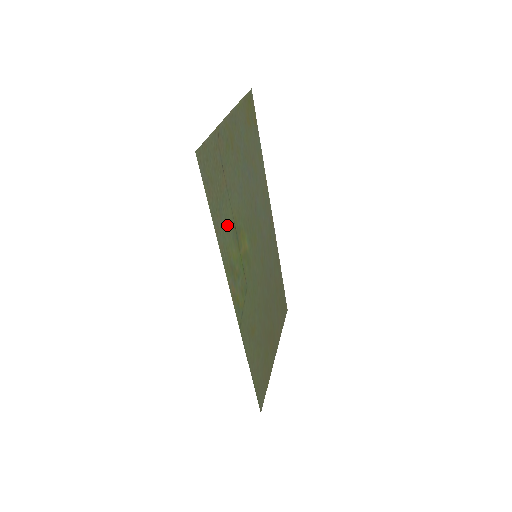
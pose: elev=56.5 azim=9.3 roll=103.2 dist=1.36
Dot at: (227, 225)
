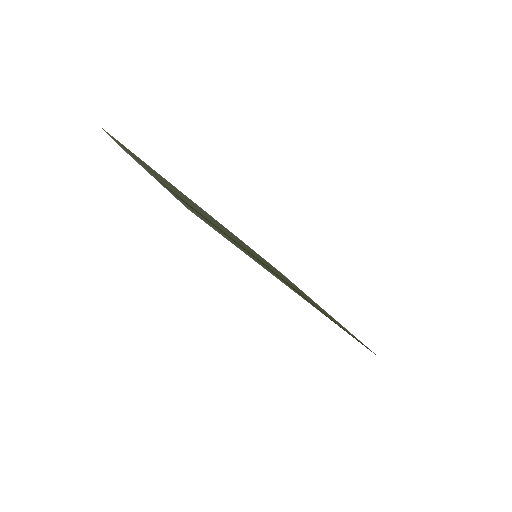
Dot at: occluded
